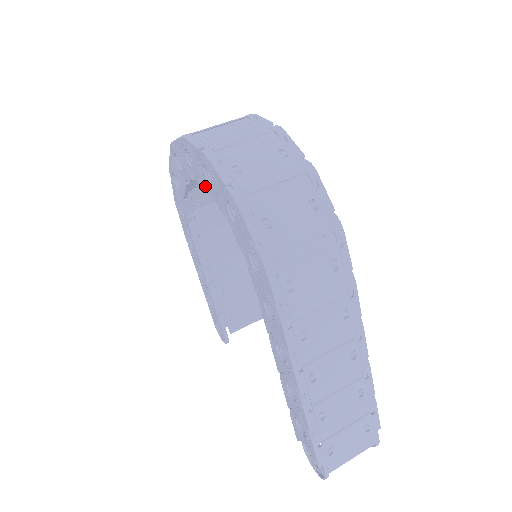
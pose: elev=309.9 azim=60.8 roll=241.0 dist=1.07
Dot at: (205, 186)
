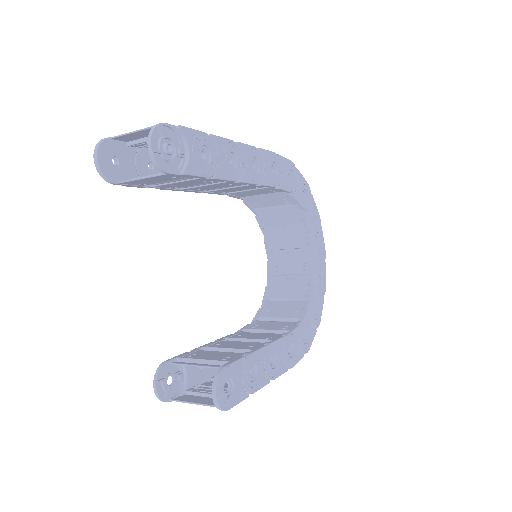
Dot at: (265, 238)
